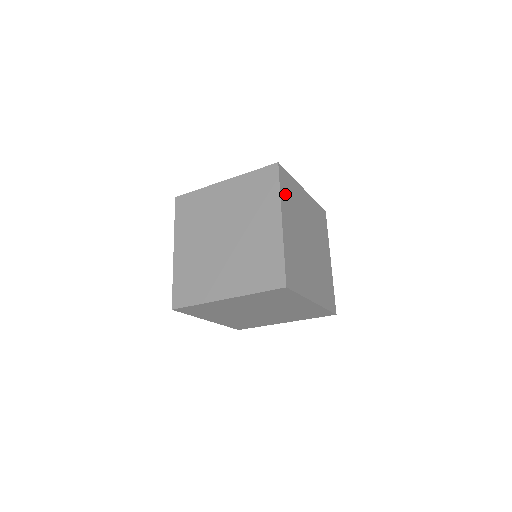
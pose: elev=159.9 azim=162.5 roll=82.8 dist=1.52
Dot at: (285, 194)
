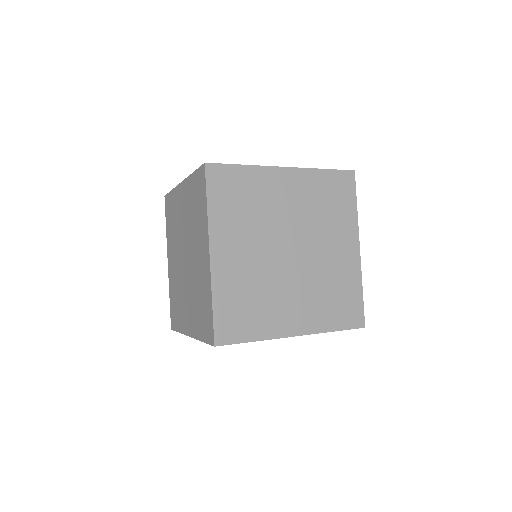
Dot at: (223, 205)
